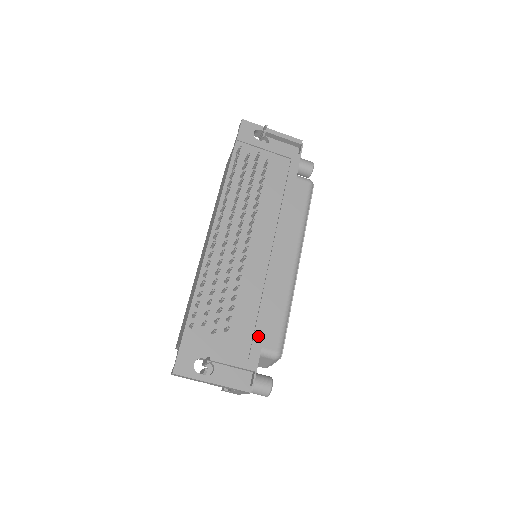
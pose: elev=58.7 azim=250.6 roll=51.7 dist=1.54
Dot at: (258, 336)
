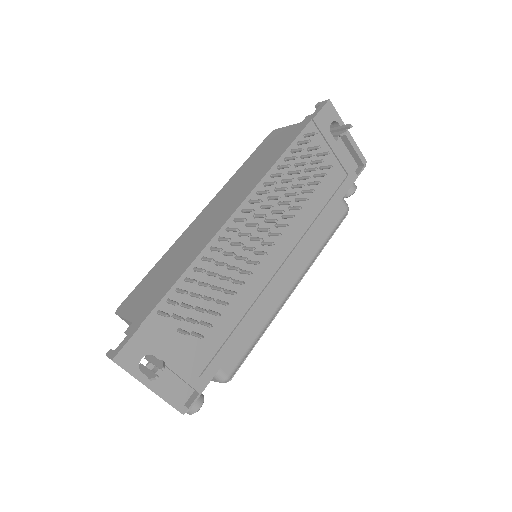
Dot at: (222, 355)
